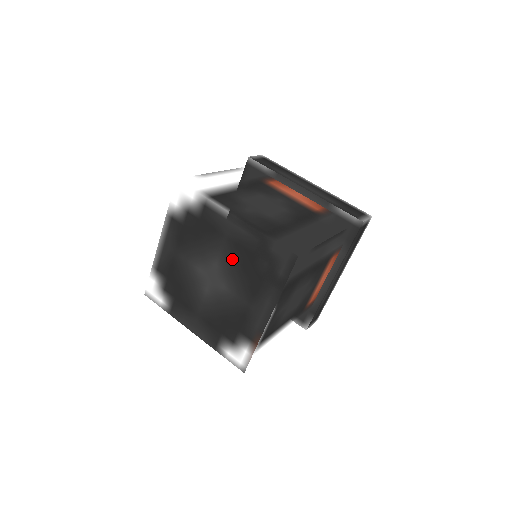
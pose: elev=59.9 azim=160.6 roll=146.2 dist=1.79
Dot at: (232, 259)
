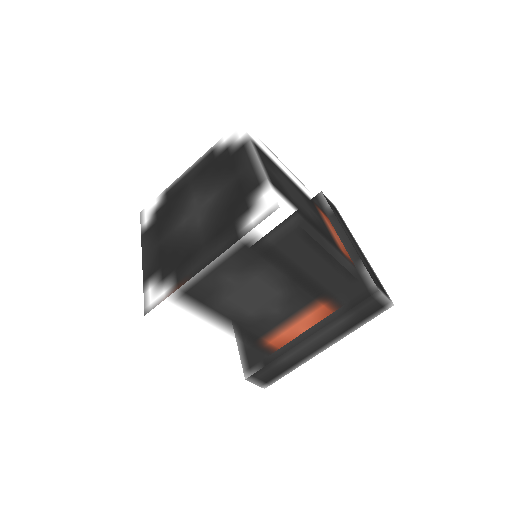
Dot at: (226, 197)
